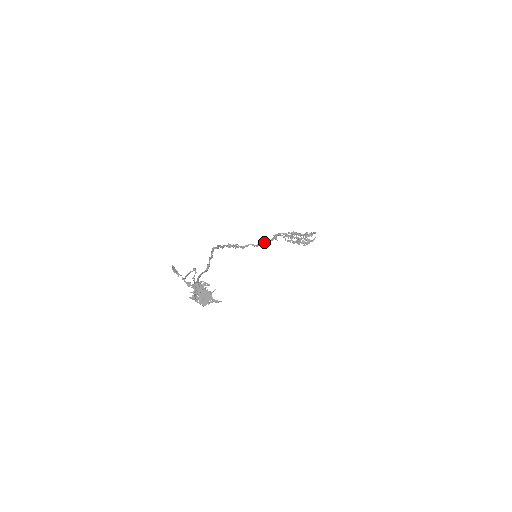
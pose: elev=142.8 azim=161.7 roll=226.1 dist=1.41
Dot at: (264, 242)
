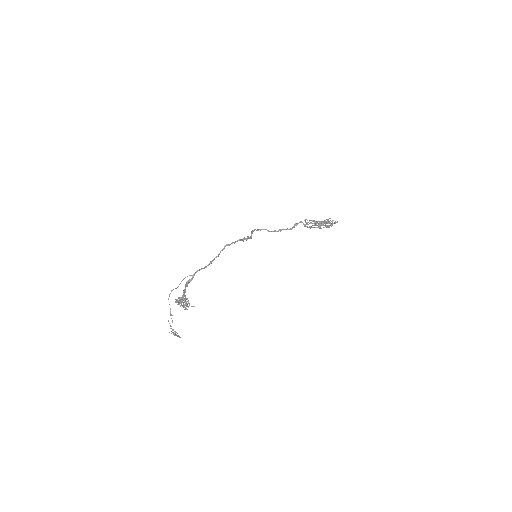
Dot at: (280, 229)
